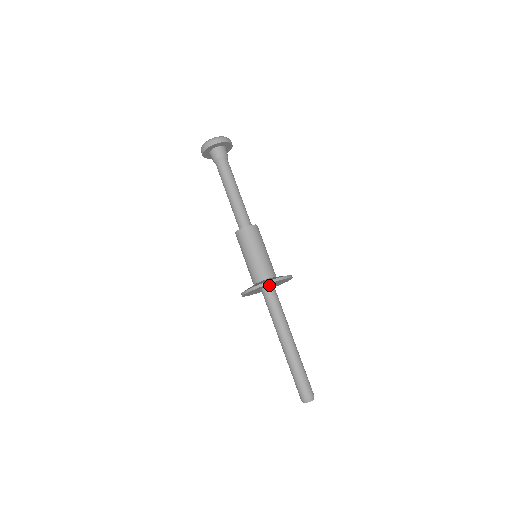
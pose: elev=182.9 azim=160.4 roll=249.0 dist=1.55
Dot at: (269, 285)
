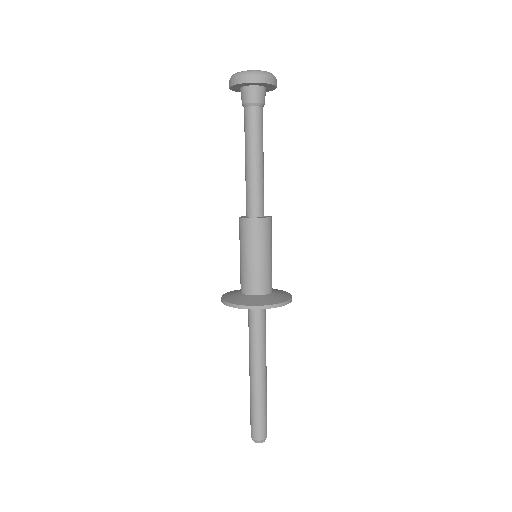
Dot at: occluded
